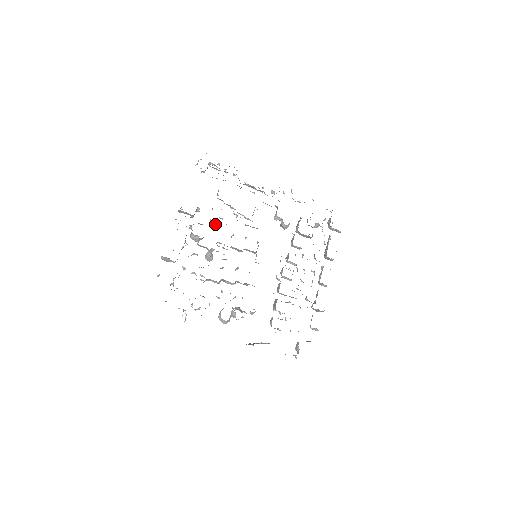
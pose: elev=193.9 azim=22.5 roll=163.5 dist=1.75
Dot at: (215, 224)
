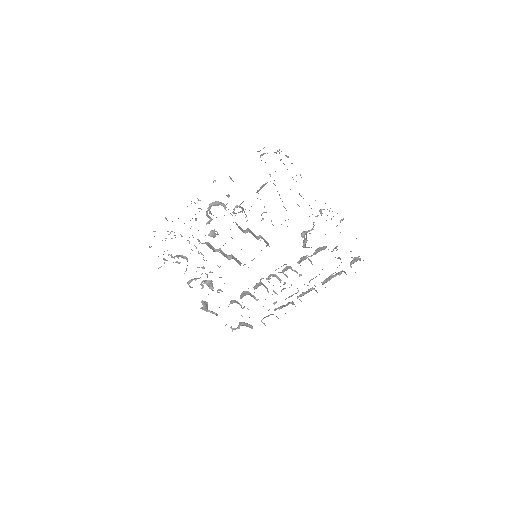
Dot at: occluded
